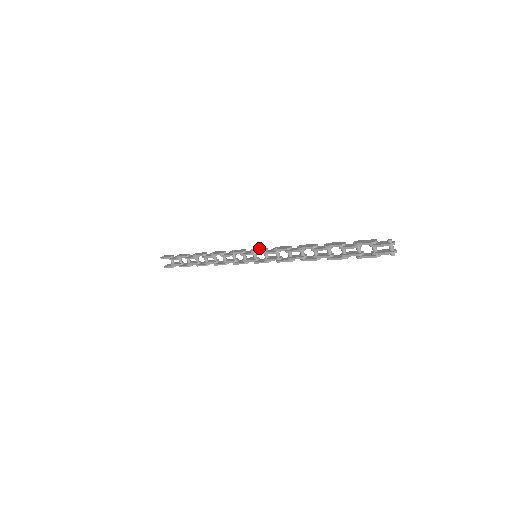
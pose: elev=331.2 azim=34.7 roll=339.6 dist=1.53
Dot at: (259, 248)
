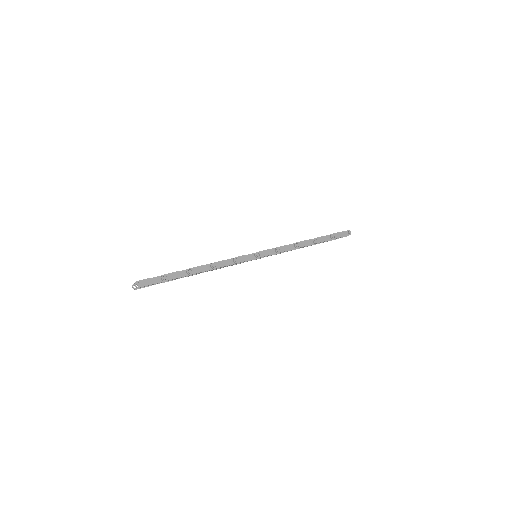
Dot at: (262, 252)
